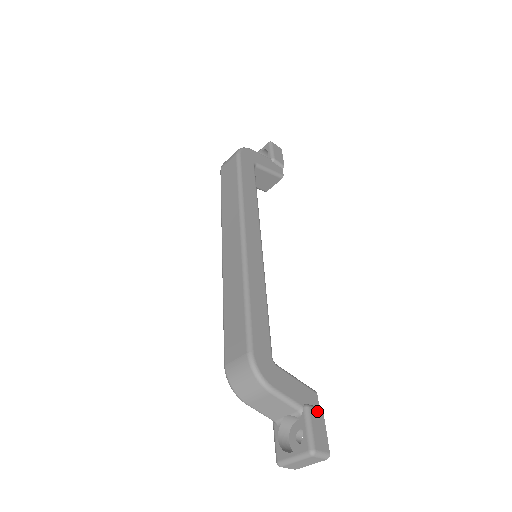
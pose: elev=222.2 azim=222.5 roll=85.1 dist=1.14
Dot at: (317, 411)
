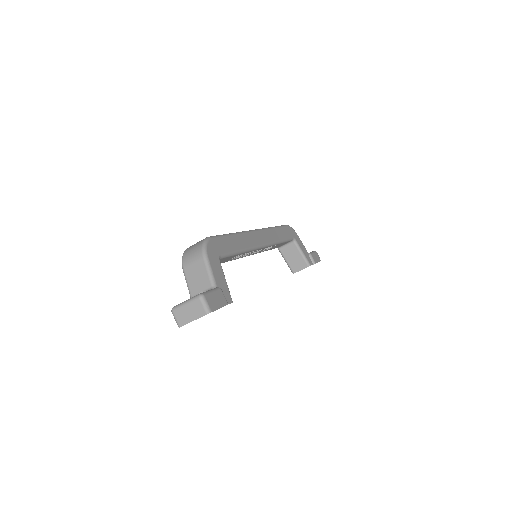
Dot at: (224, 298)
